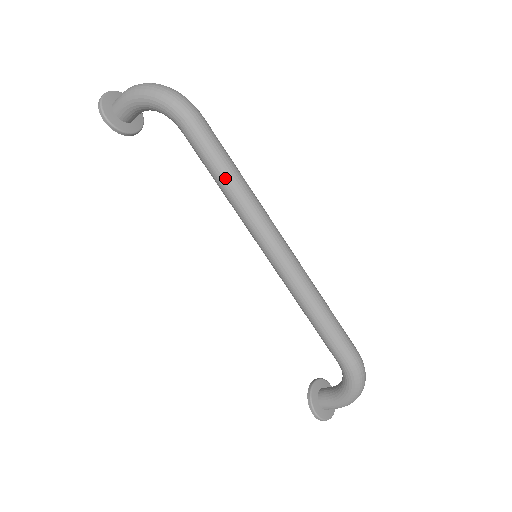
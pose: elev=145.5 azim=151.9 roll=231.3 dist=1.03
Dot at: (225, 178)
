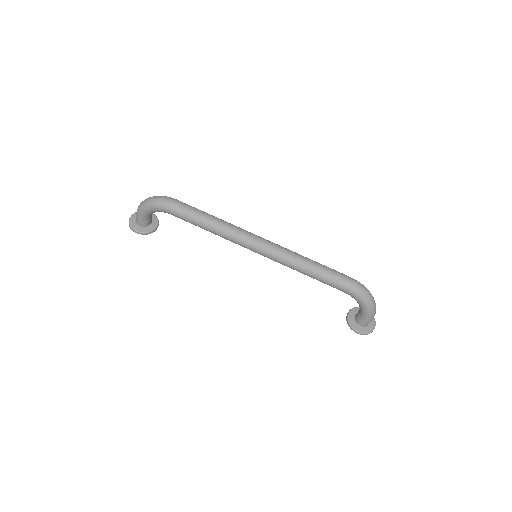
Dot at: (207, 225)
